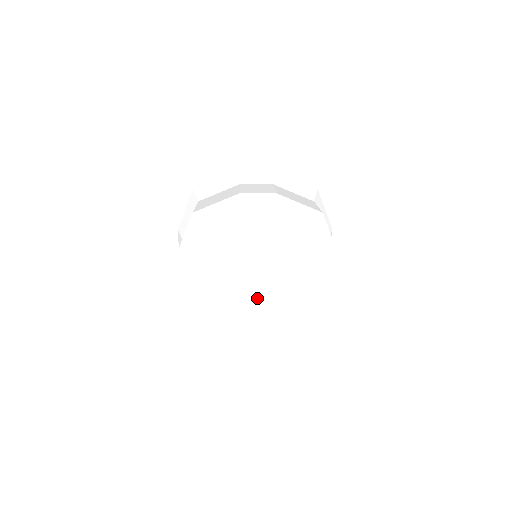
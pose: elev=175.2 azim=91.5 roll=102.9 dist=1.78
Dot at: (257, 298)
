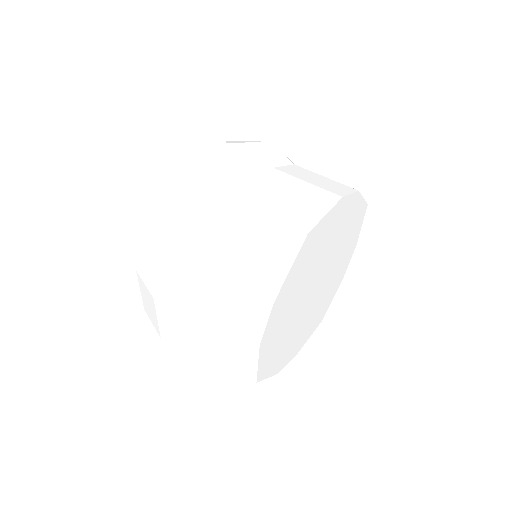
Dot at: (306, 314)
